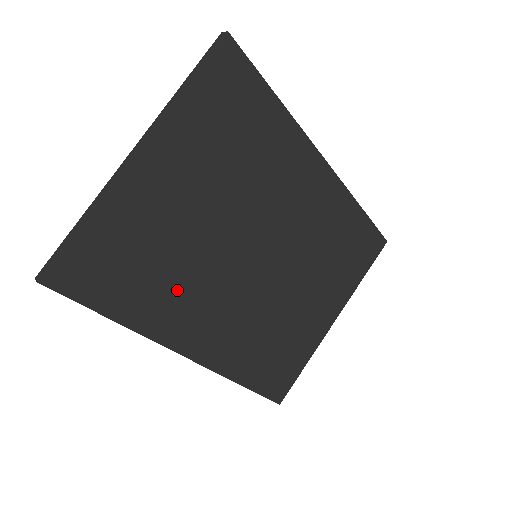
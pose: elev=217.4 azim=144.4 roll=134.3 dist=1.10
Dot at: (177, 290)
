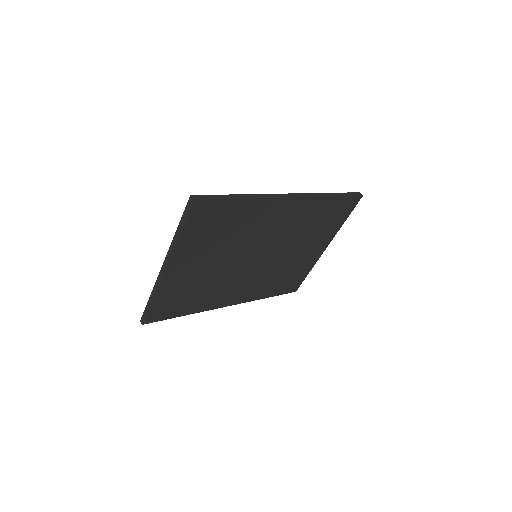
Dot at: (212, 293)
